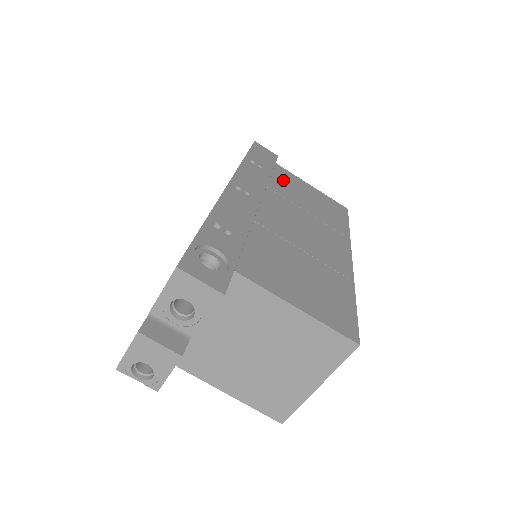
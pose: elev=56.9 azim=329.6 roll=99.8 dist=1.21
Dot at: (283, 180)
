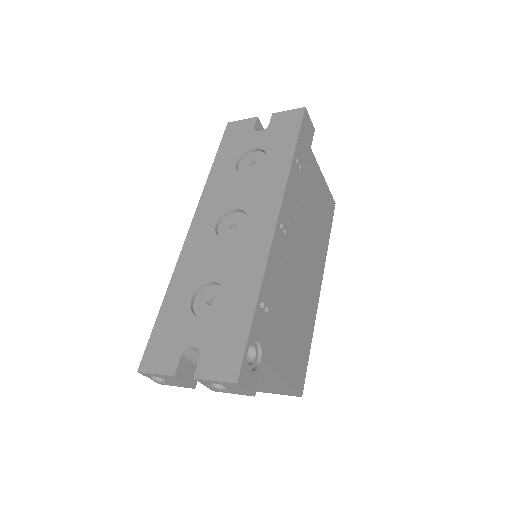
Dot at: (309, 182)
